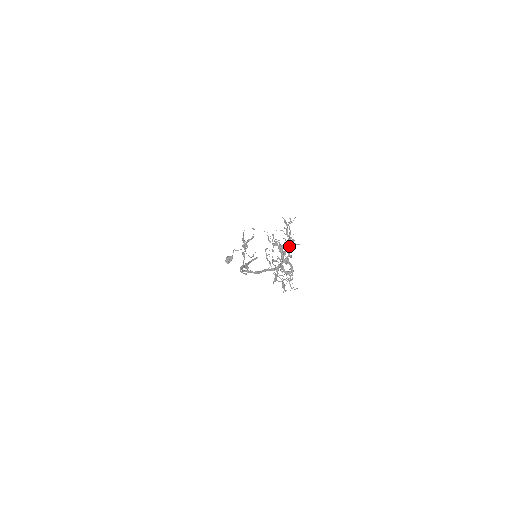
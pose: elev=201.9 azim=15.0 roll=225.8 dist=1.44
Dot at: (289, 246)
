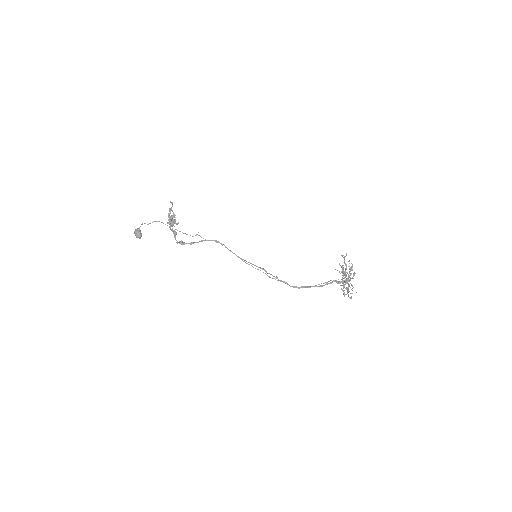
Dot at: occluded
